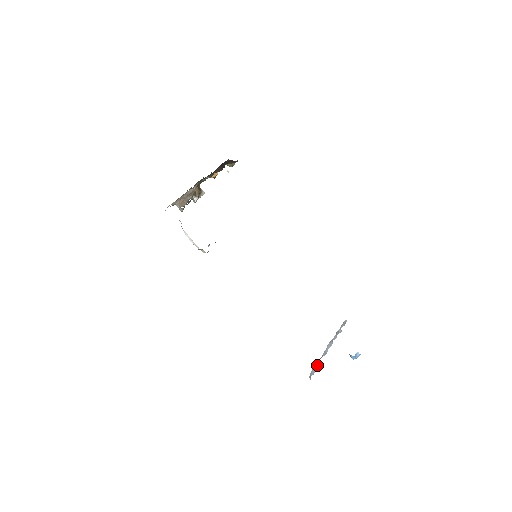
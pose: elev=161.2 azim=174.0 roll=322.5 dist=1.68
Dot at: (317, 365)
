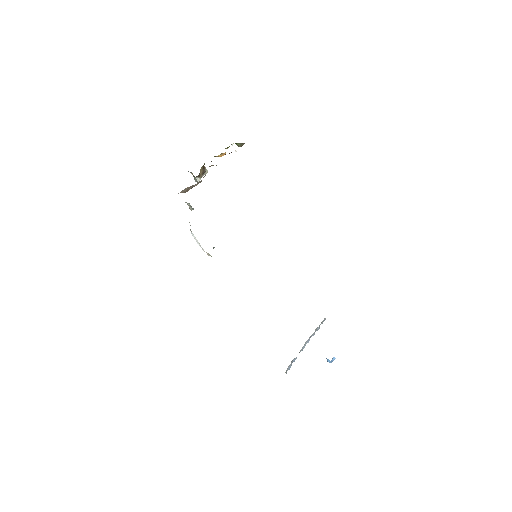
Dot at: (294, 361)
